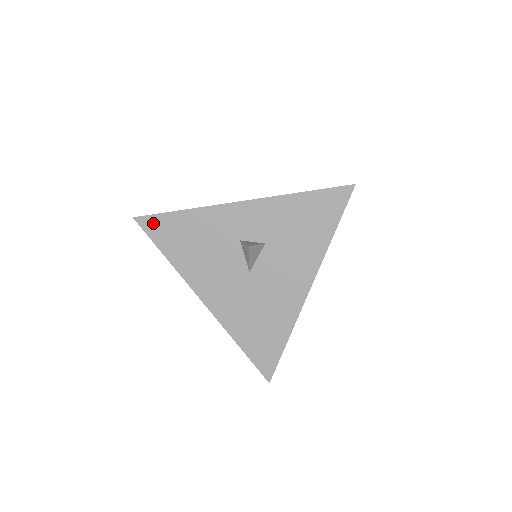
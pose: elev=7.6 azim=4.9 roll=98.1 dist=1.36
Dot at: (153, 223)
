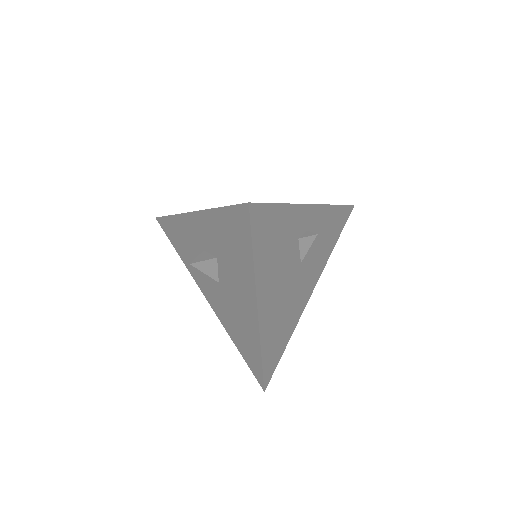
Dot at: (164, 224)
